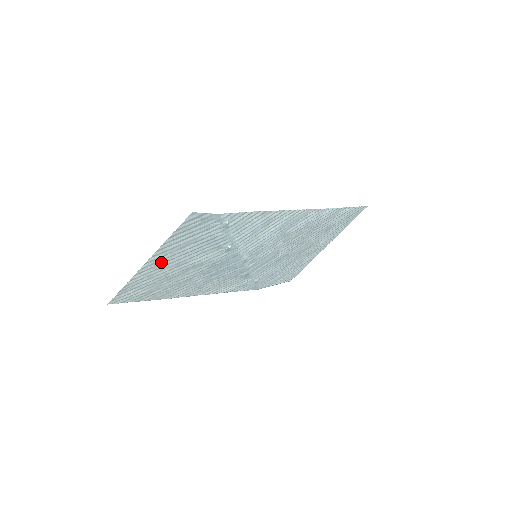
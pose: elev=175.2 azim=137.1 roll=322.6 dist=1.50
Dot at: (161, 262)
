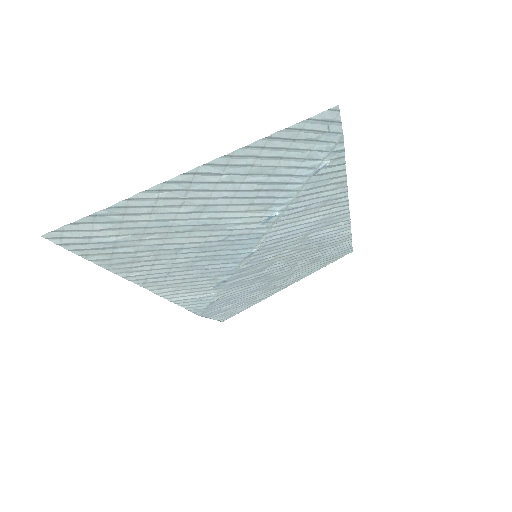
Dot at: (199, 186)
